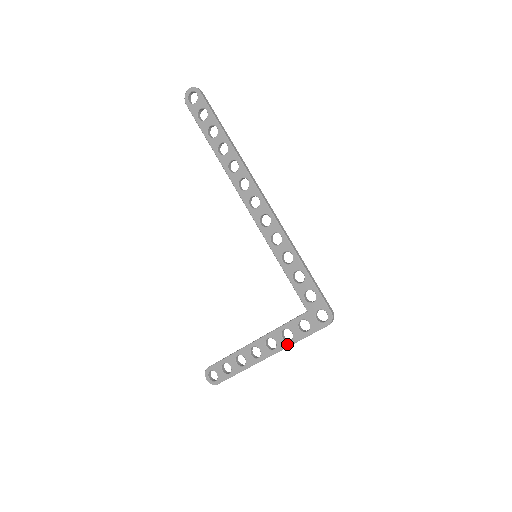
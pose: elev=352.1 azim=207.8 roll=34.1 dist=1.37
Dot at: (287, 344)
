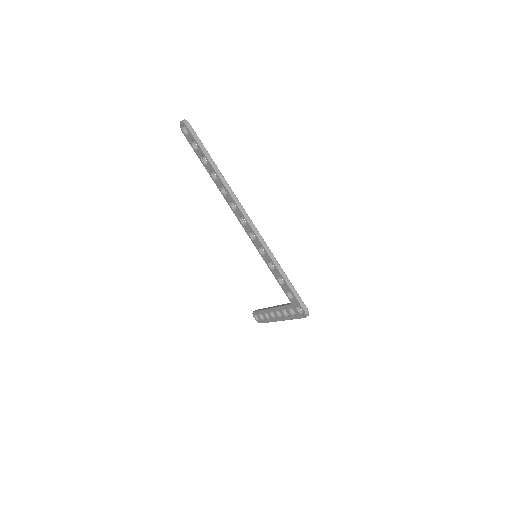
Dot at: (287, 318)
